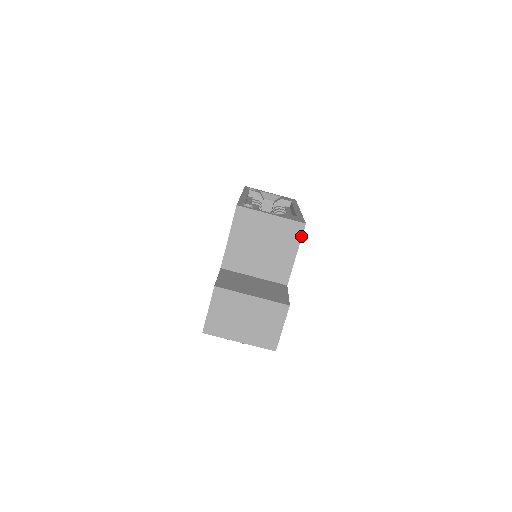
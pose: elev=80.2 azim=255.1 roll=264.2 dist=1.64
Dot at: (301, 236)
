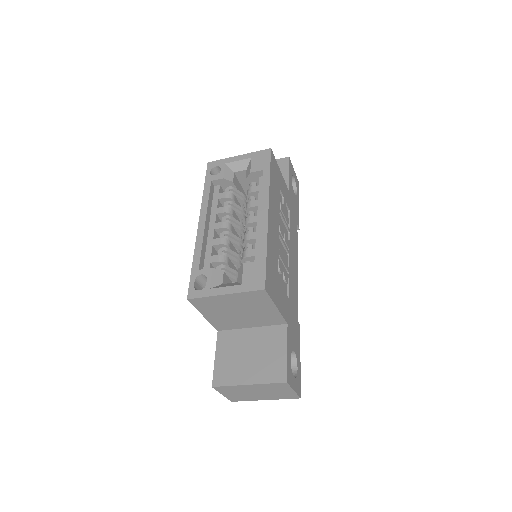
Dot at: (269, 297)
